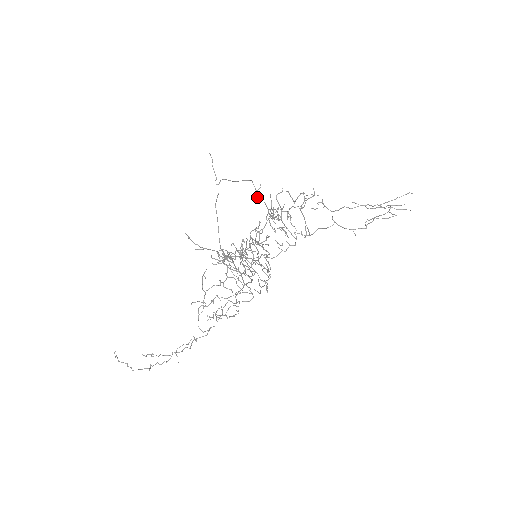
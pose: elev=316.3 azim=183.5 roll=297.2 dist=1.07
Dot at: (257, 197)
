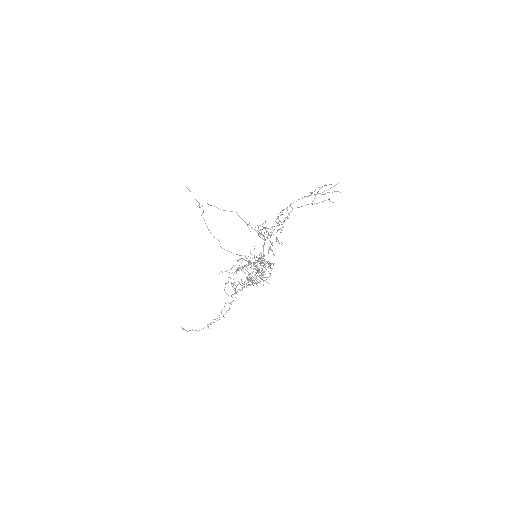
Dot at: (249, 229)
